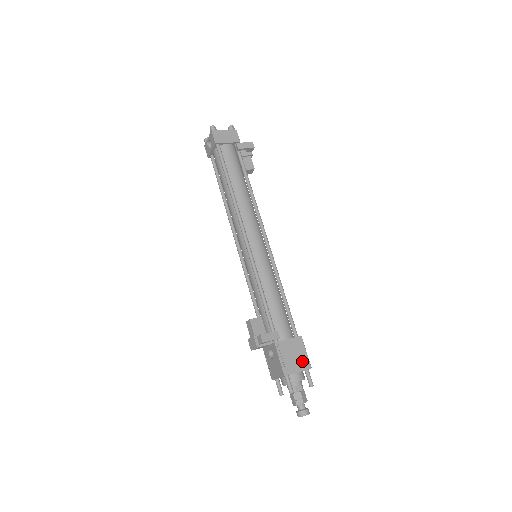
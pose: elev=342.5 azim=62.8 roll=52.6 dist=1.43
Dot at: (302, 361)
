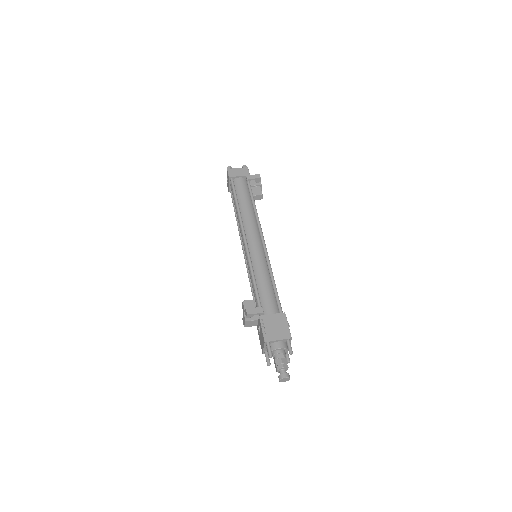
Dot at: (283, 332)
